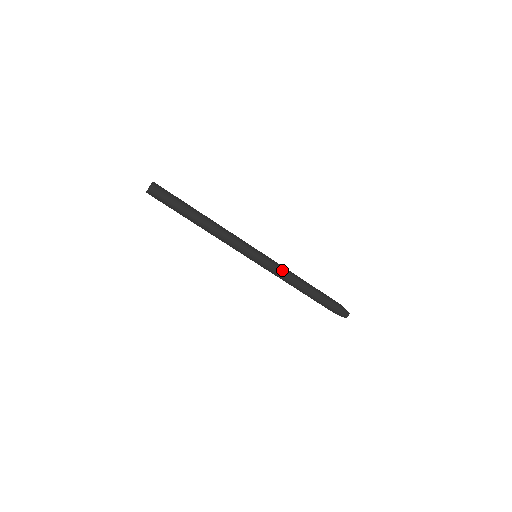
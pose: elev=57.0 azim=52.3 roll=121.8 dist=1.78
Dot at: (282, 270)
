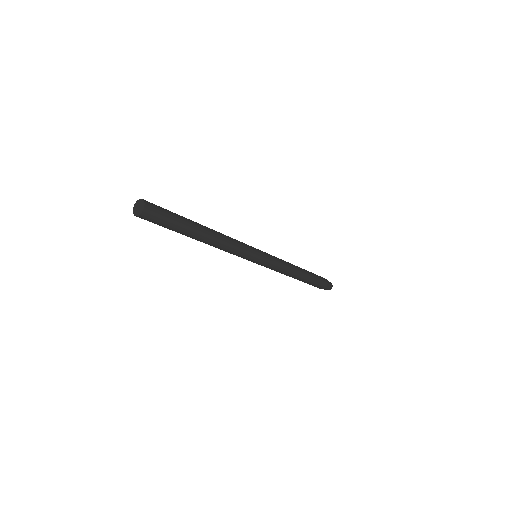
Dot at: (281, 261)
